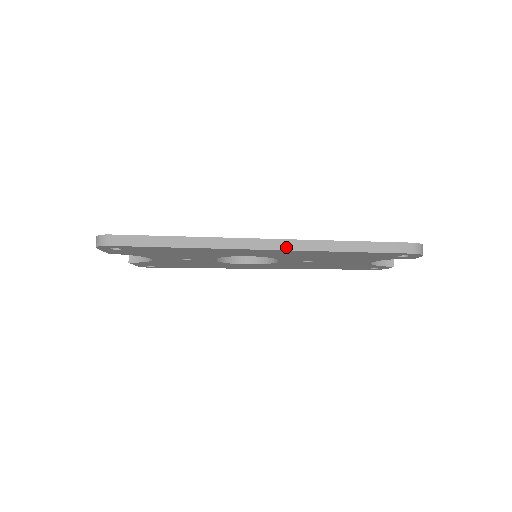
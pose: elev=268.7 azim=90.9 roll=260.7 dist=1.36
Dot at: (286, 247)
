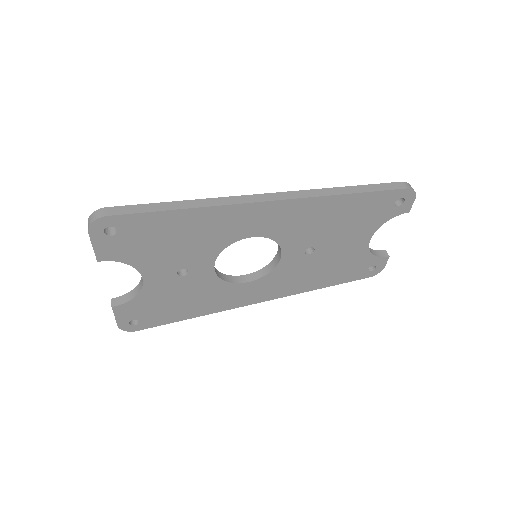
Dot at: (292, 197)
